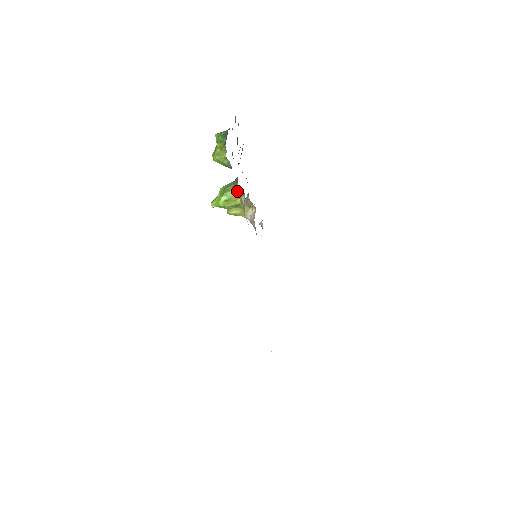
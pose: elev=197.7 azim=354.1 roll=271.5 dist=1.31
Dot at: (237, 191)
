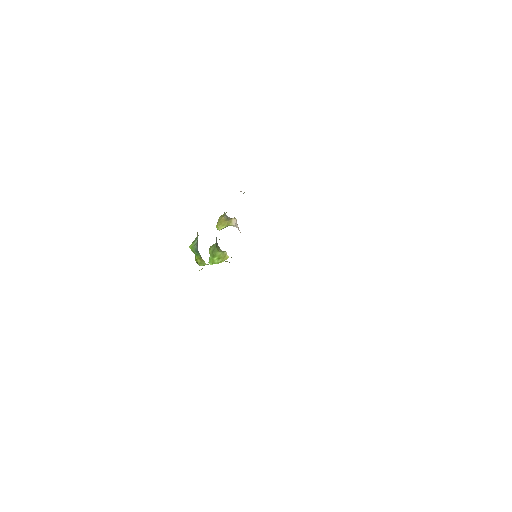
Dot at: occluded
